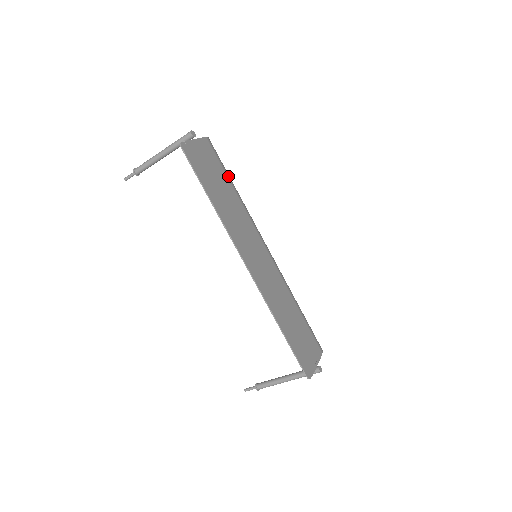
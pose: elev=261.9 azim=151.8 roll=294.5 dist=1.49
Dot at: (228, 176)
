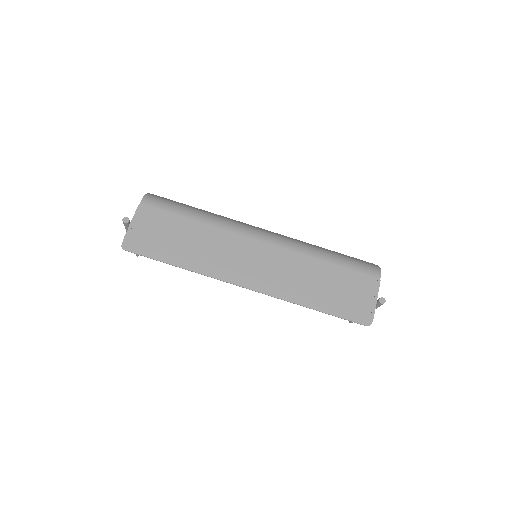
Dot at: (182, 214)
